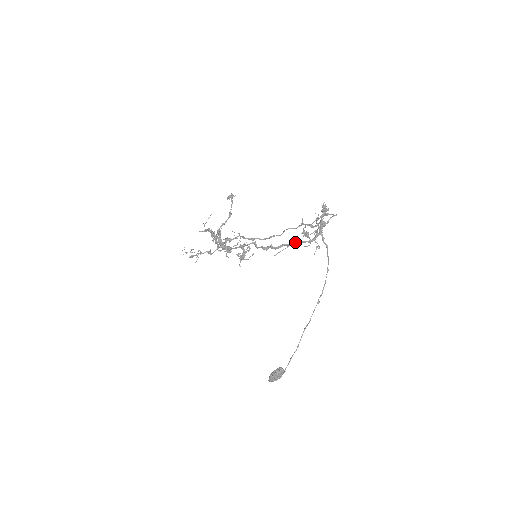
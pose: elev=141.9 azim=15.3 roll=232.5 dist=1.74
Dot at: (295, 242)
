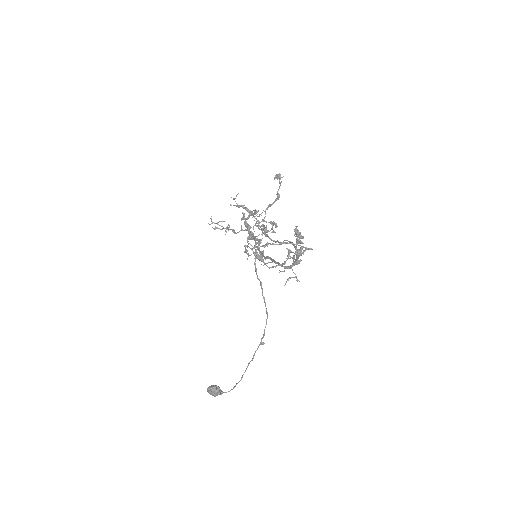
Dot at: (274, 260)
